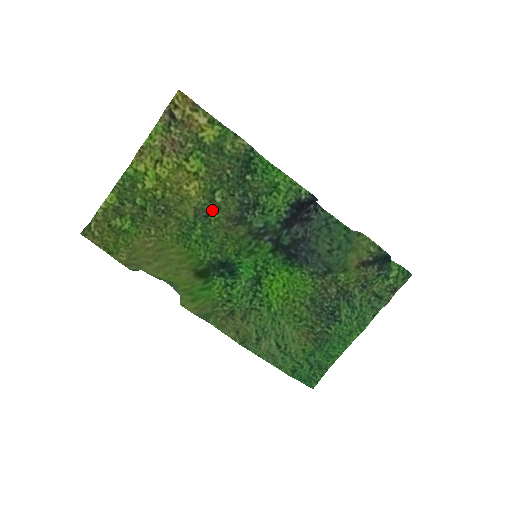
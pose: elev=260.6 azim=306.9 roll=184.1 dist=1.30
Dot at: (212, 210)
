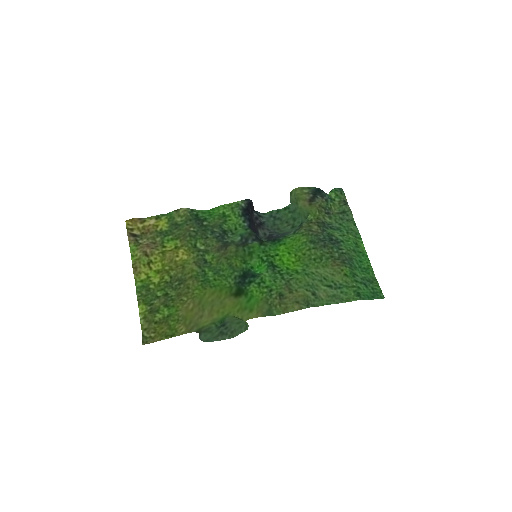
Dot at: (205, 256)
